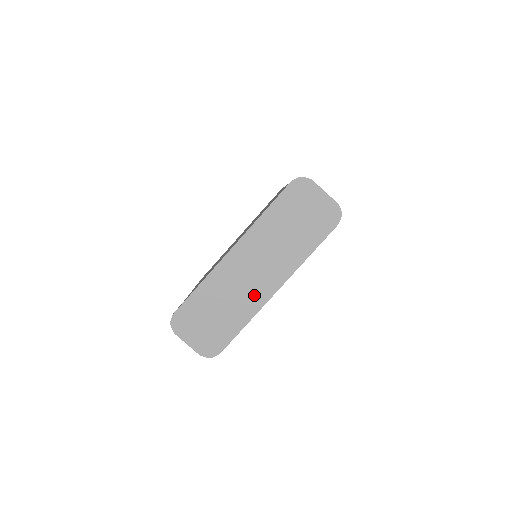
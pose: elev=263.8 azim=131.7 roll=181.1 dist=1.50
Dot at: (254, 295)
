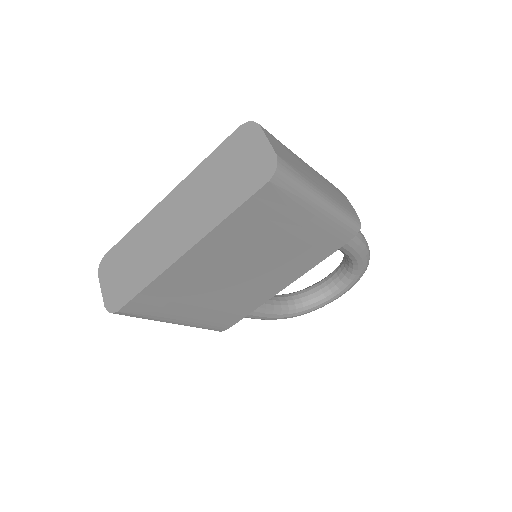
Dot at: (165, 252)
